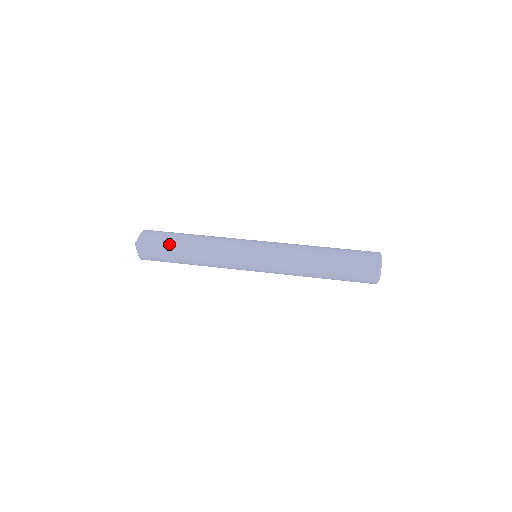
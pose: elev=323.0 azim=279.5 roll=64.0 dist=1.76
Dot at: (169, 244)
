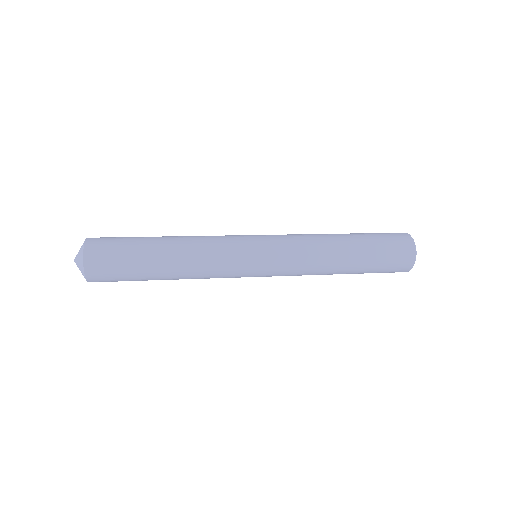
Dot at: (134, 246)
